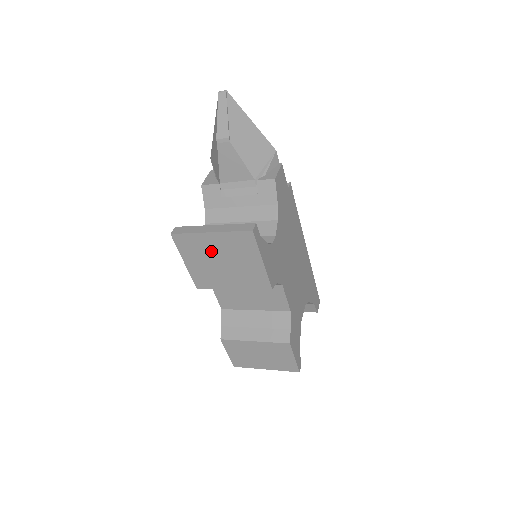
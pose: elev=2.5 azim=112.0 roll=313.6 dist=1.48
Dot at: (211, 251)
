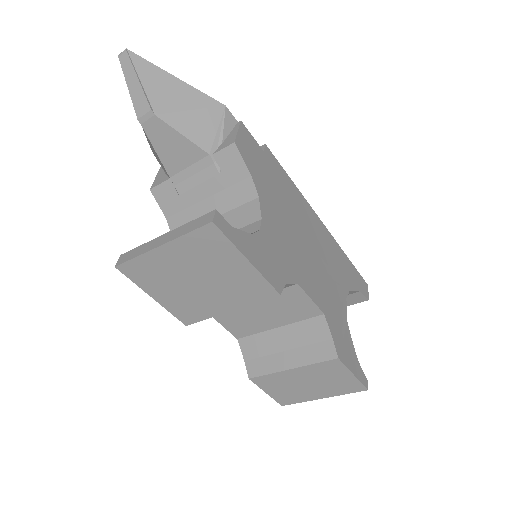
Dot at: (176, 271)
